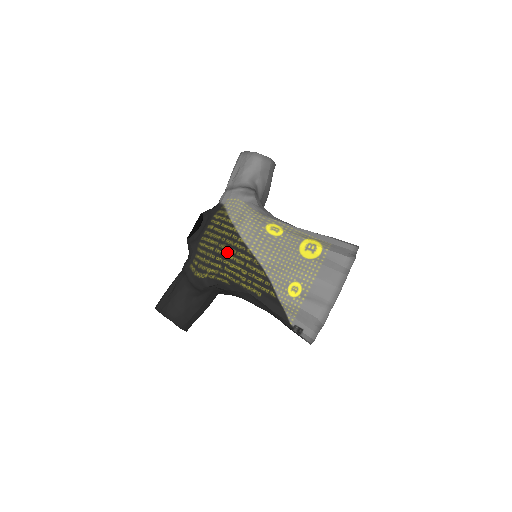
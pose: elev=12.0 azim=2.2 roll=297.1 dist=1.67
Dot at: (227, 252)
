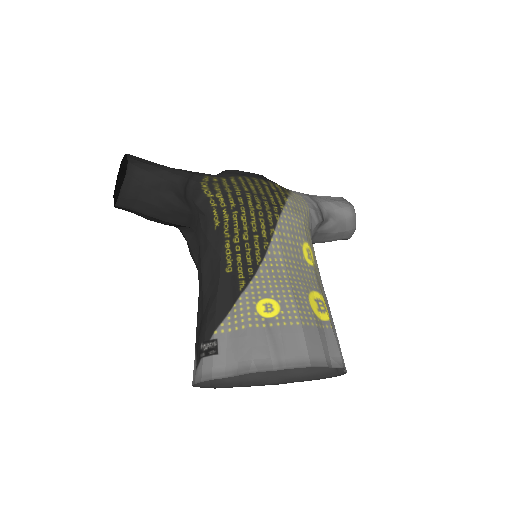
Dot at: (255, 206)
